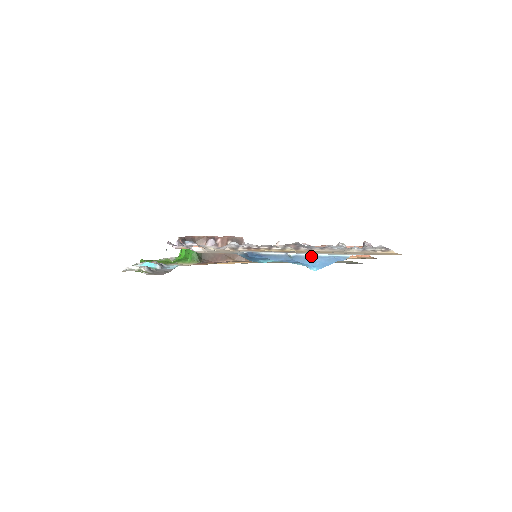
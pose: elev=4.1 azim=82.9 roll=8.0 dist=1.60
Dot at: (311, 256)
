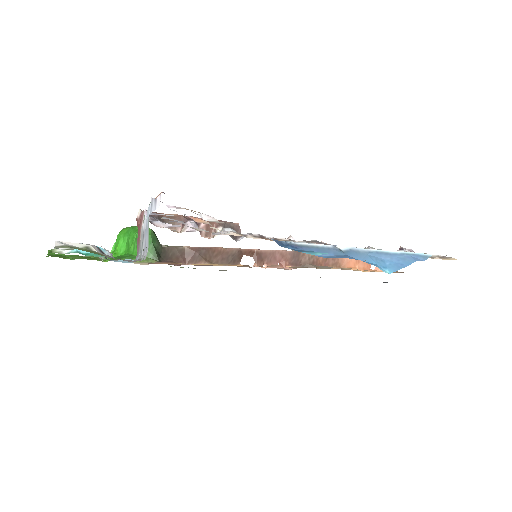
Dot at: (374, 252)
